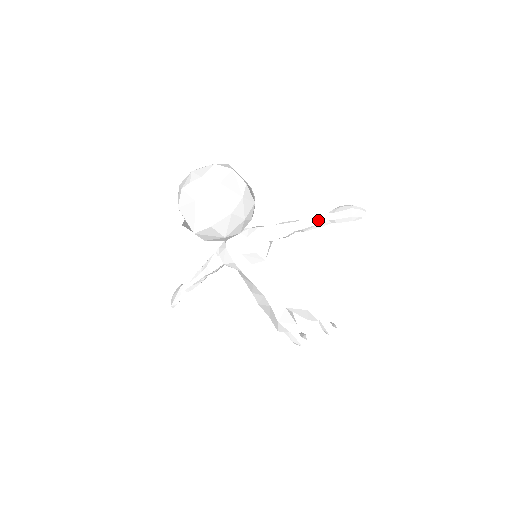
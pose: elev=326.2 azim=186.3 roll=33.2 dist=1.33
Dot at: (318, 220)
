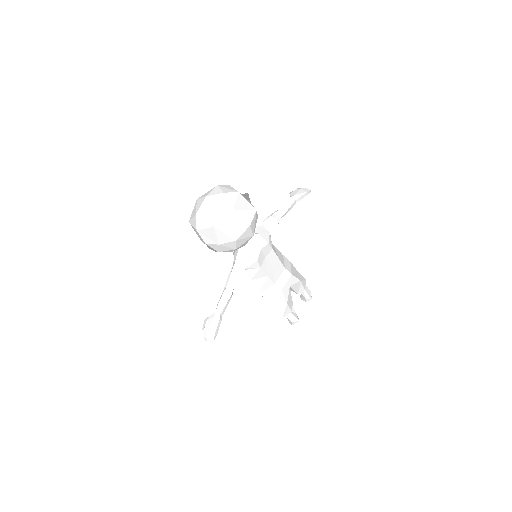
Dot at: (290, 203)
